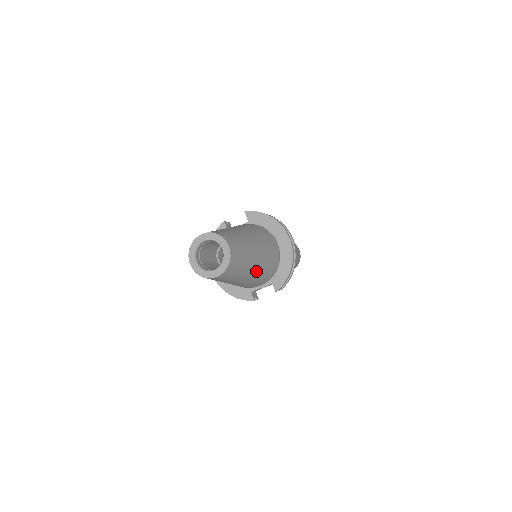
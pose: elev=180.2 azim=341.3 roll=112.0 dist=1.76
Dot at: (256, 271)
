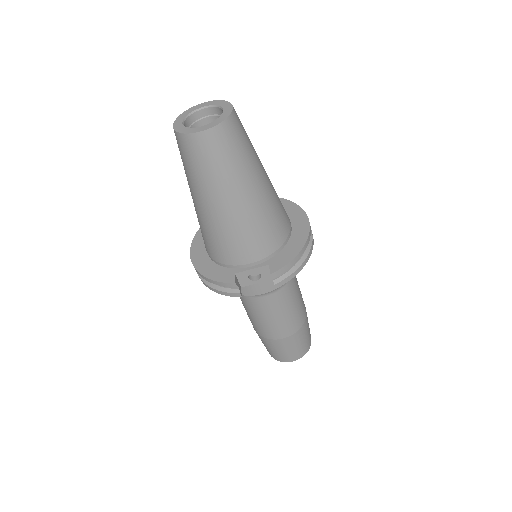
Dot at: (254, 202)
